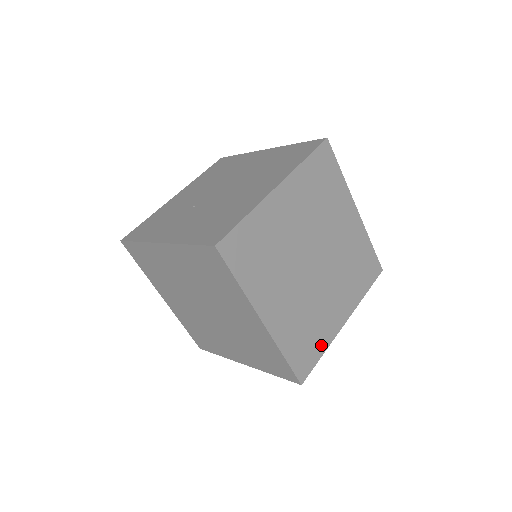
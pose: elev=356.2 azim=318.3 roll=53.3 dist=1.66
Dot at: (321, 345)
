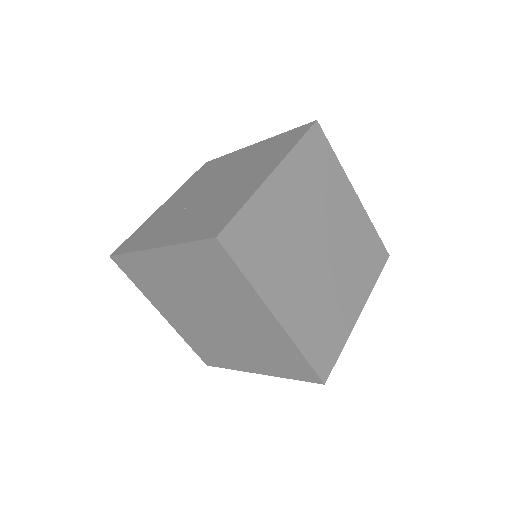
Dot at: (339, 339)
